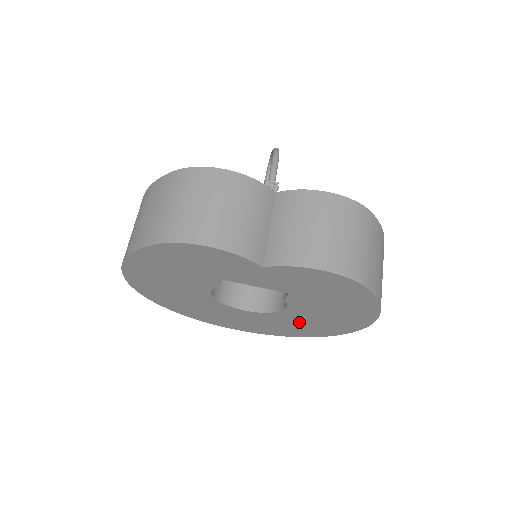
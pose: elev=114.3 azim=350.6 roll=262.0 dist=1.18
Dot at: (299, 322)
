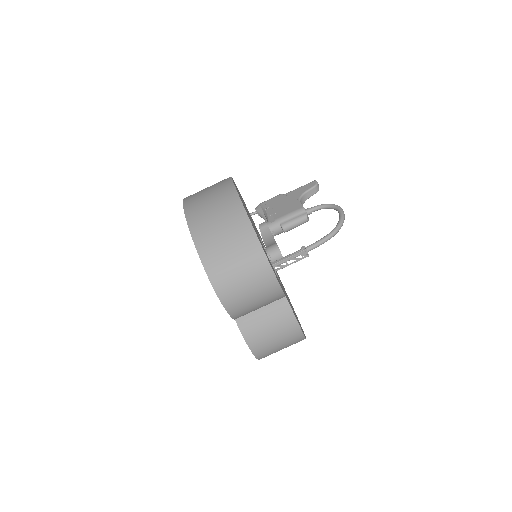
Dot at: occluded
